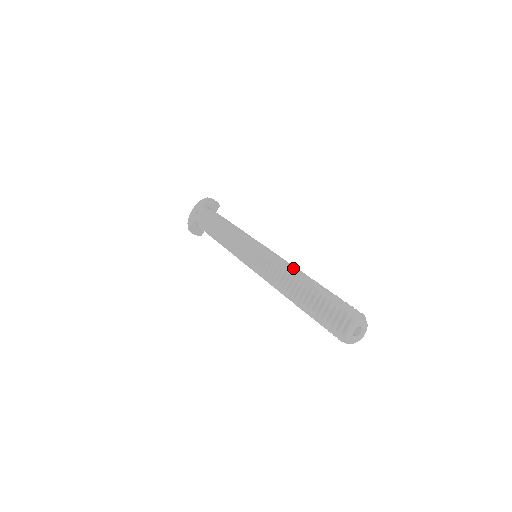
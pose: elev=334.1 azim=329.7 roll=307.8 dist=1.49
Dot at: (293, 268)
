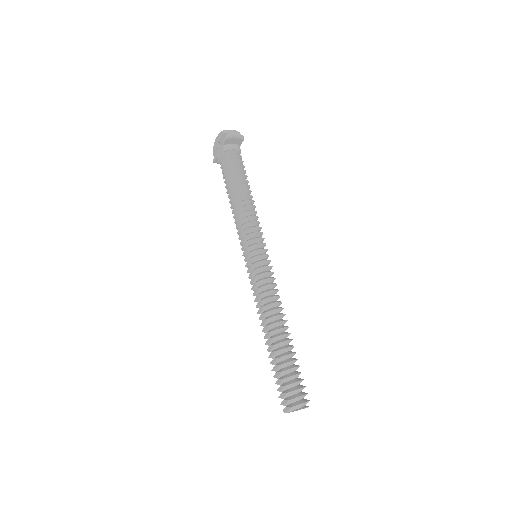
Dot at: (272, 310)
